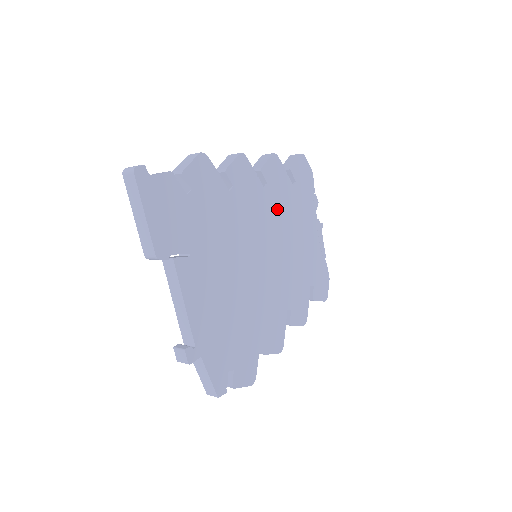
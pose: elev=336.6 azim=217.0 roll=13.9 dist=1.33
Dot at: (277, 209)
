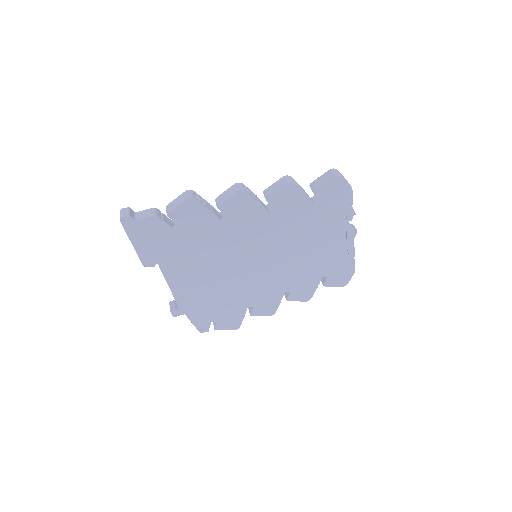
Dot at: (285, 226)
